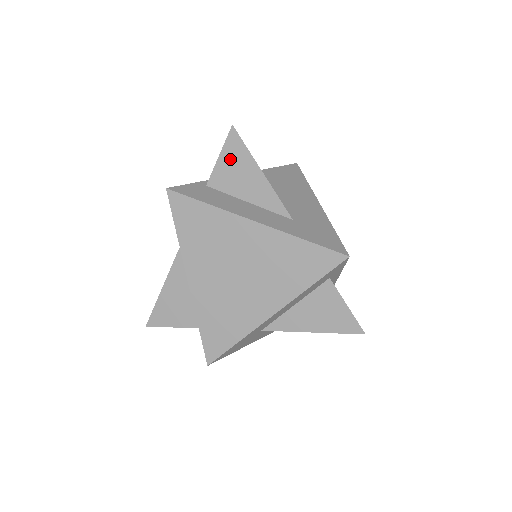
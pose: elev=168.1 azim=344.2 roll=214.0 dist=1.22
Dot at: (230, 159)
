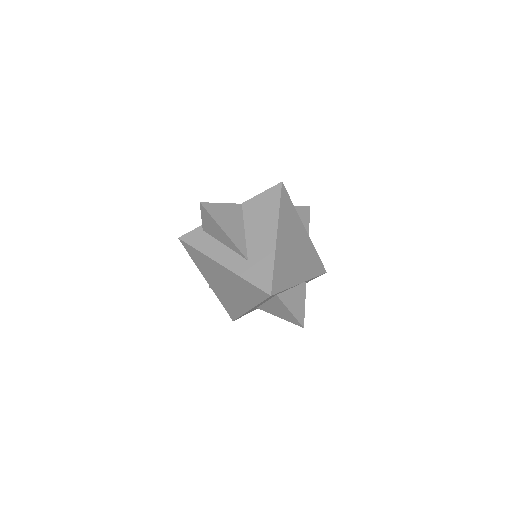
Dot at: (207, 220)
